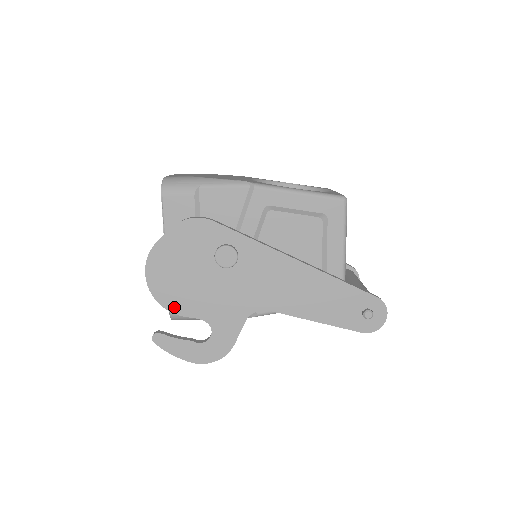
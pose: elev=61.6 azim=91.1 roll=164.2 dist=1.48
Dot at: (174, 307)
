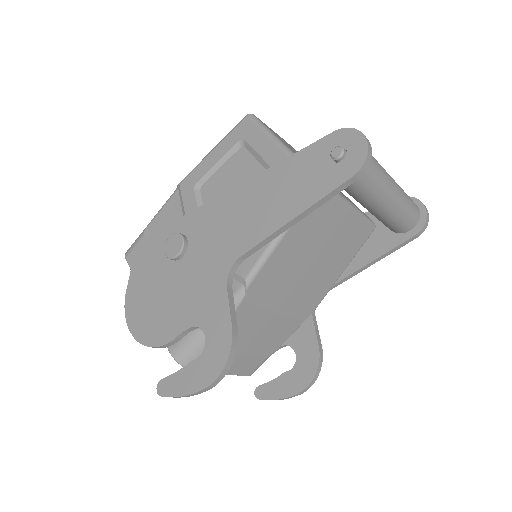
Dot at: (161, 338)
